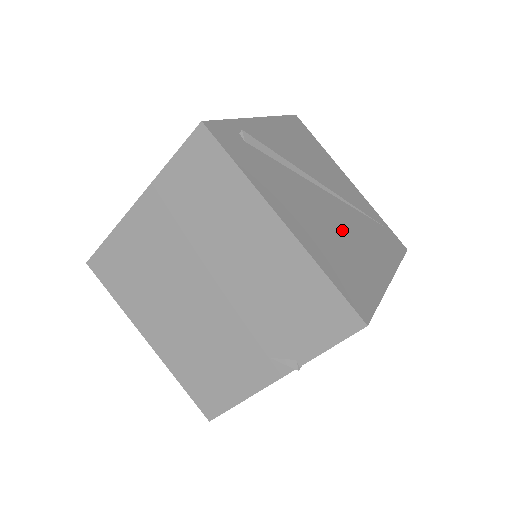
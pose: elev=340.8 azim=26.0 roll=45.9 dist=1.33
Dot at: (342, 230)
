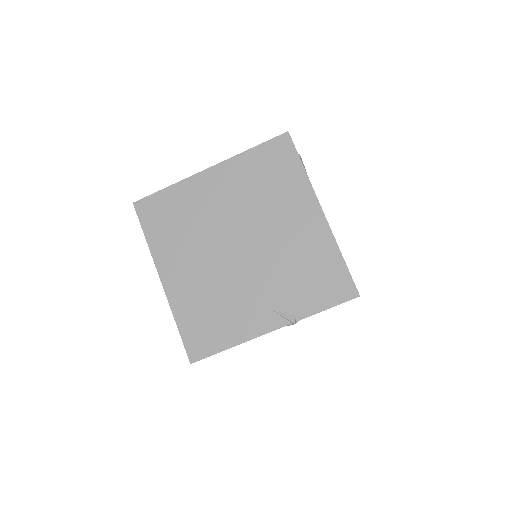
Dot at: occluded
